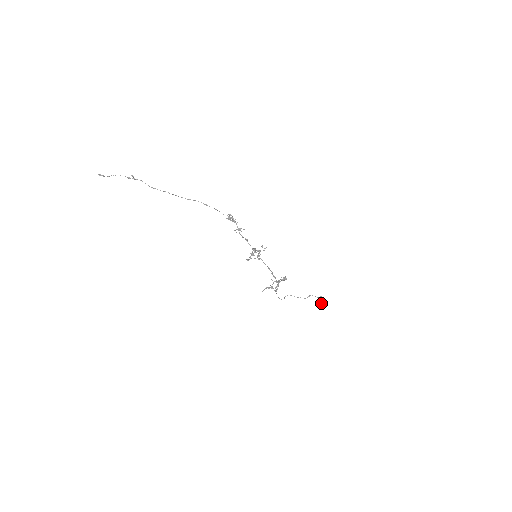
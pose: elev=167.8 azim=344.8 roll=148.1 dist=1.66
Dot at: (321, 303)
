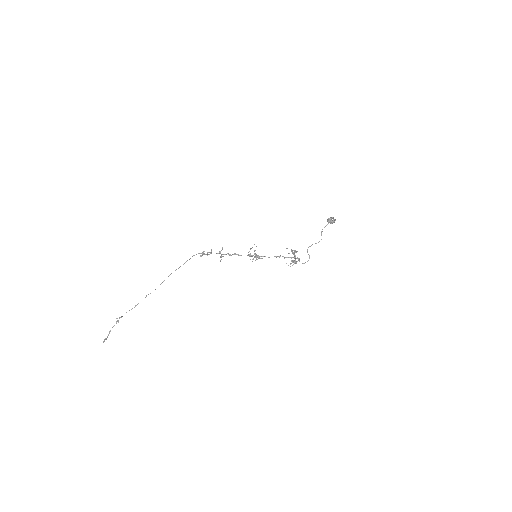
Dot at: occluded
